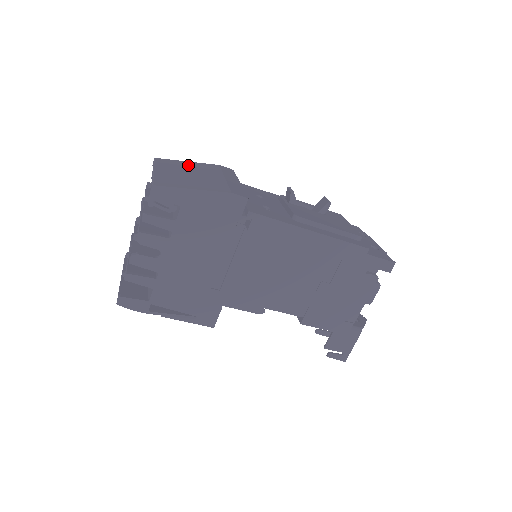
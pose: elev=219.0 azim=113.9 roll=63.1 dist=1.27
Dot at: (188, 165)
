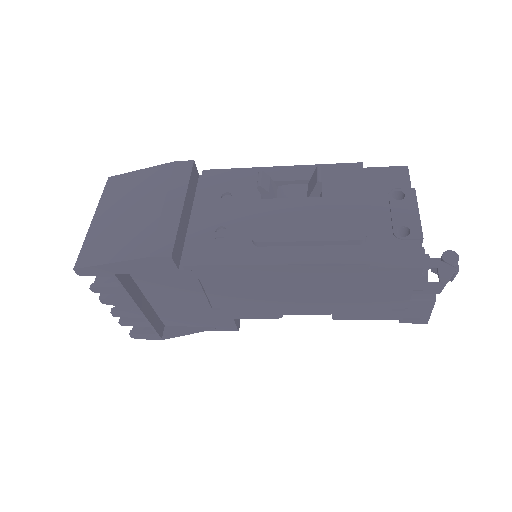
Dot at: (136, 183)
